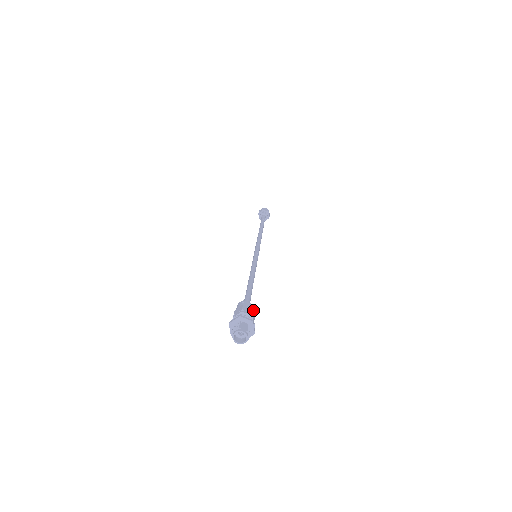
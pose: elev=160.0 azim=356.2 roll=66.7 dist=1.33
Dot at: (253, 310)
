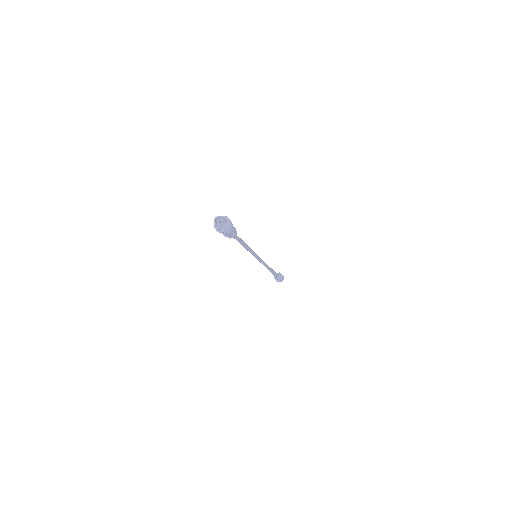
Dot at: (235, 228)
